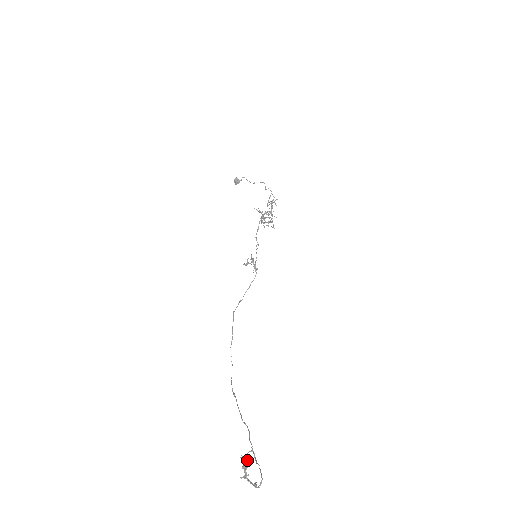
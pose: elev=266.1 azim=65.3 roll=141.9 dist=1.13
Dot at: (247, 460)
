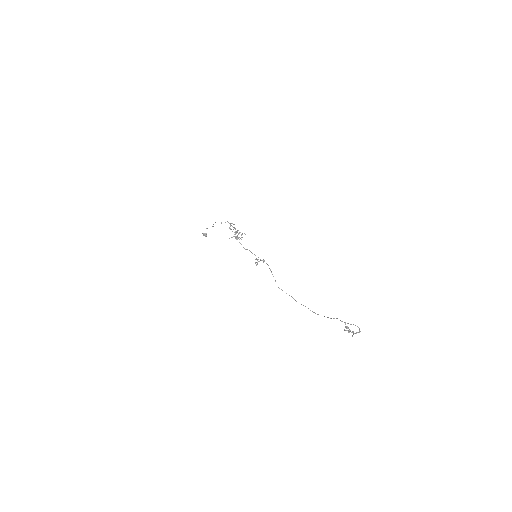
Dot at: (348, 328)
